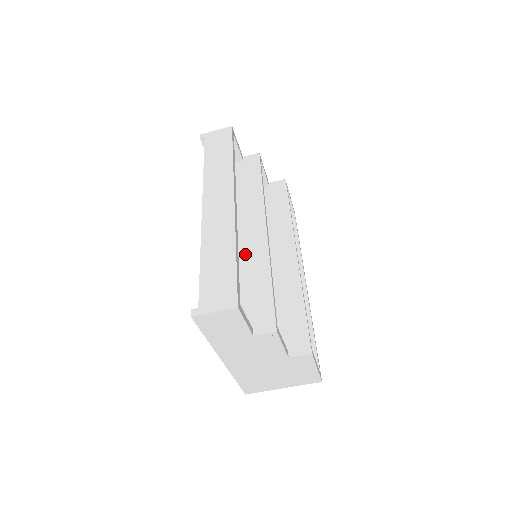
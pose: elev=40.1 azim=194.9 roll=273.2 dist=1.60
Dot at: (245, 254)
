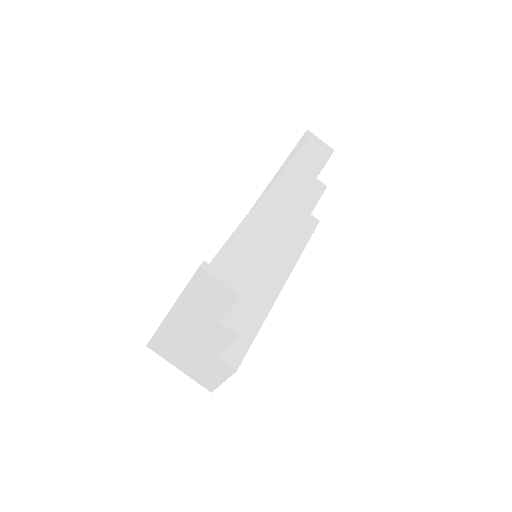
Dot at: occluded
